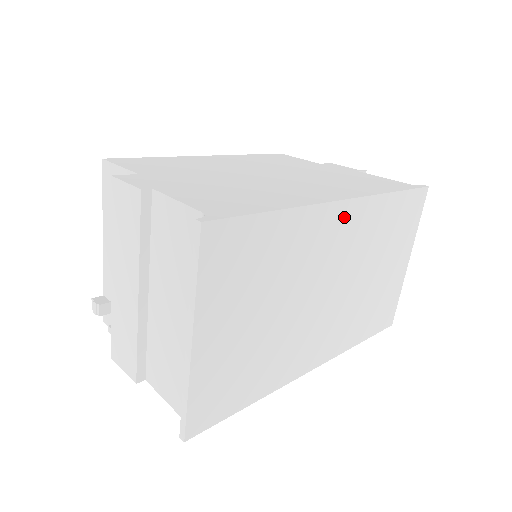
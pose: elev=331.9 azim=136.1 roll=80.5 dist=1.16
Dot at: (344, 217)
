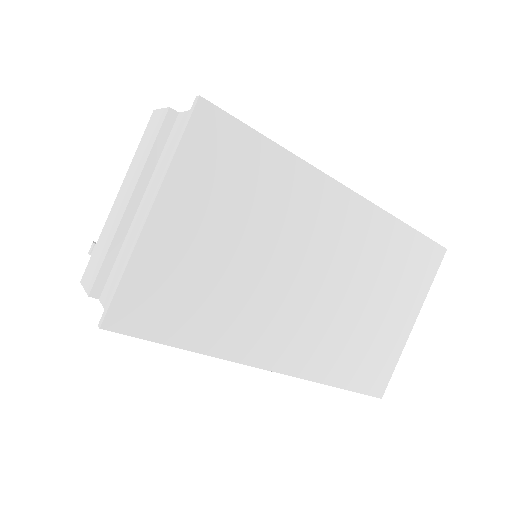
Dot at: (343, 206)
